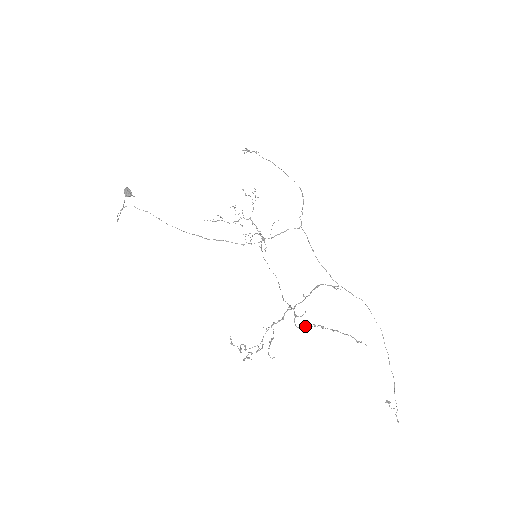
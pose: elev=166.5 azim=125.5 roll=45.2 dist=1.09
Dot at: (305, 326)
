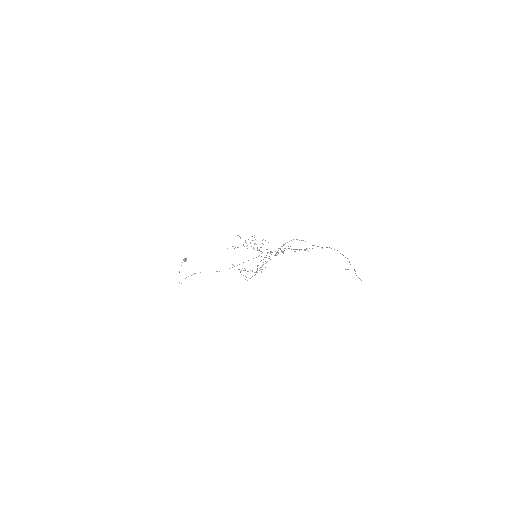
Dot at: (279, 248)
